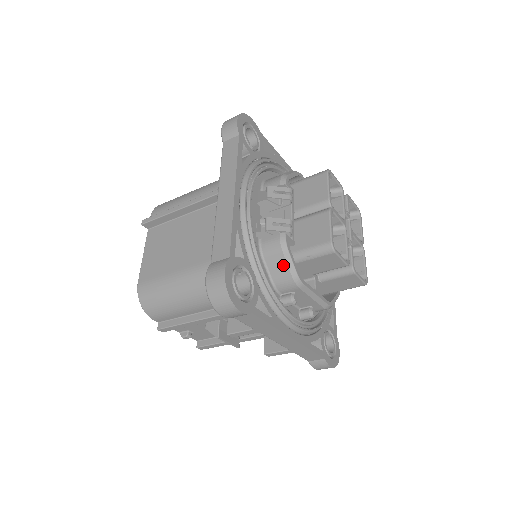
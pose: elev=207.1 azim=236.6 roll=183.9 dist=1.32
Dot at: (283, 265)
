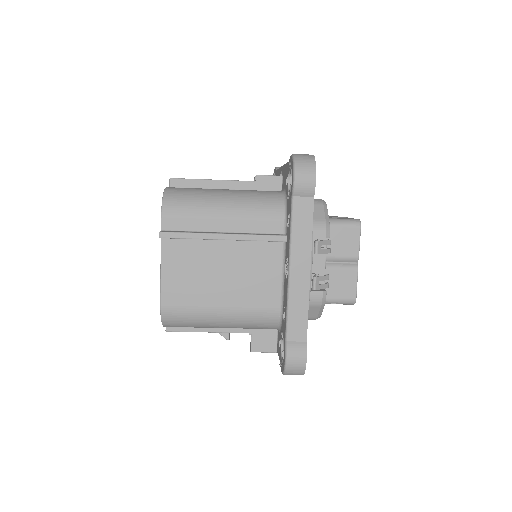
Dot at: (315, 312)
